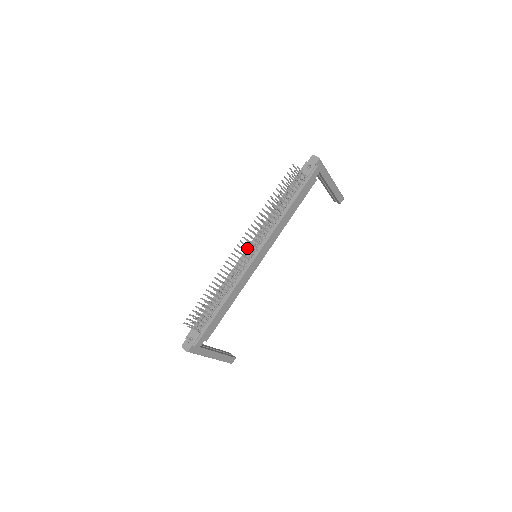
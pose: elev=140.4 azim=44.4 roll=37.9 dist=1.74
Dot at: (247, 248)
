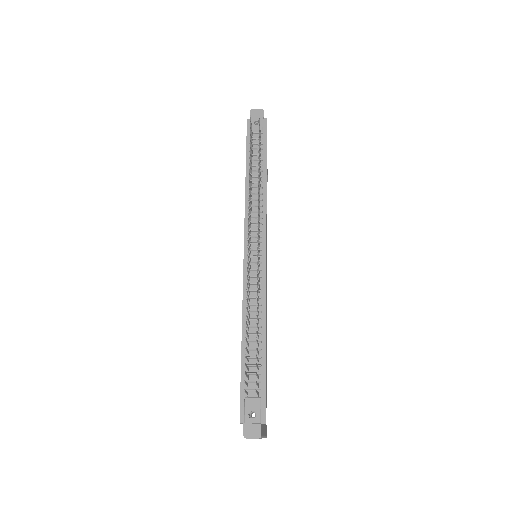
Dot at: (244, 248)
